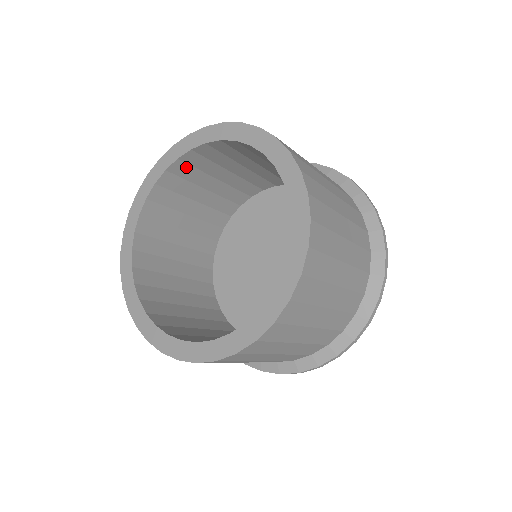
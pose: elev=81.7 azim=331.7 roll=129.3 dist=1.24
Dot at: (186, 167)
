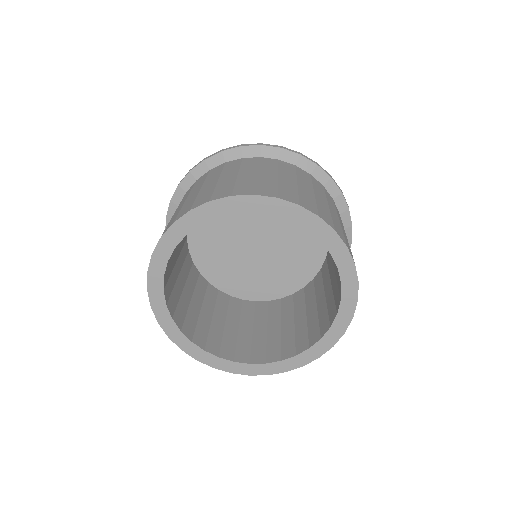
Dot at: occluded
